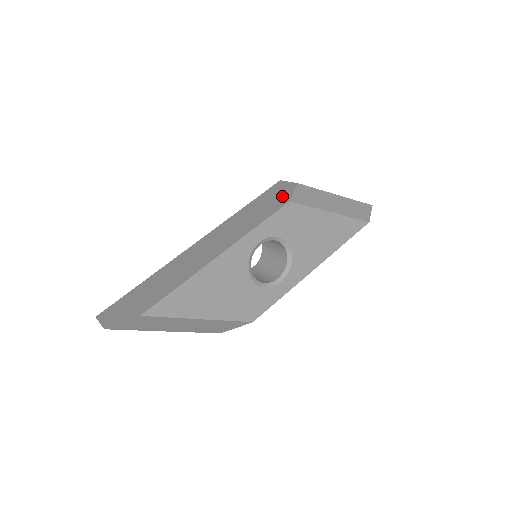
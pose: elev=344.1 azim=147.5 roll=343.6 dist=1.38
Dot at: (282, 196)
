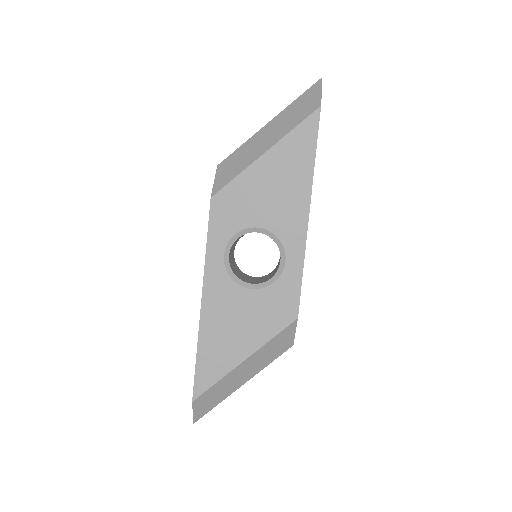
Dot at: occluded
